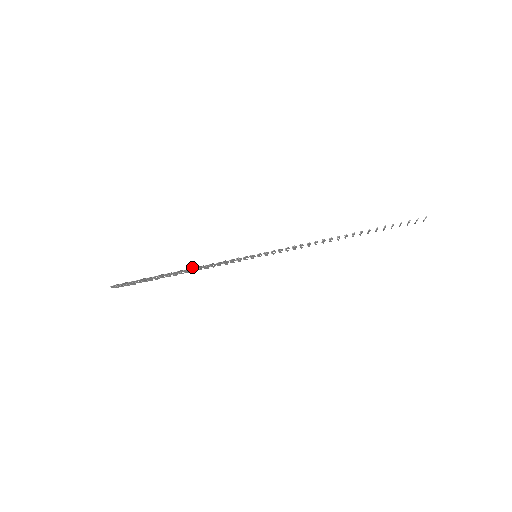
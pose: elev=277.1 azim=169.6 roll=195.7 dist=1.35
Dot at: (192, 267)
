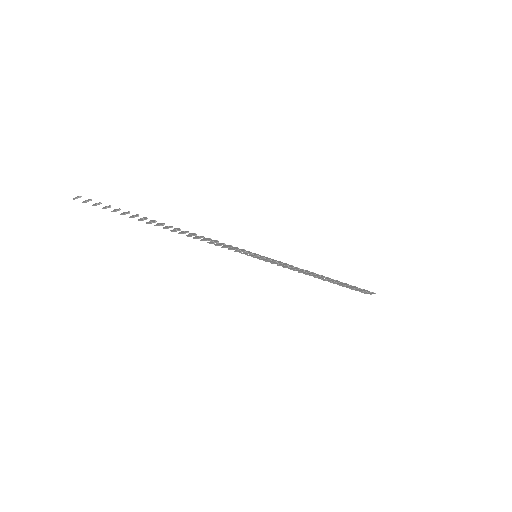
Dot at: occluded
